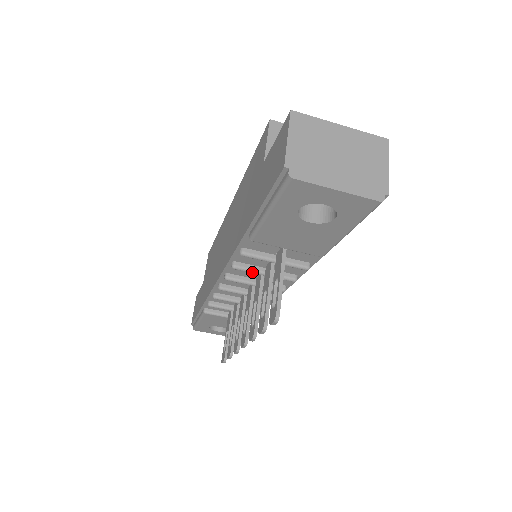
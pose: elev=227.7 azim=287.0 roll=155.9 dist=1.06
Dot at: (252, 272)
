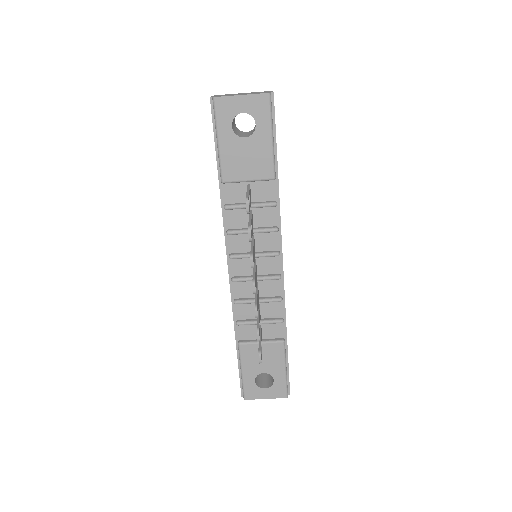
Dot at: (242, 232)
